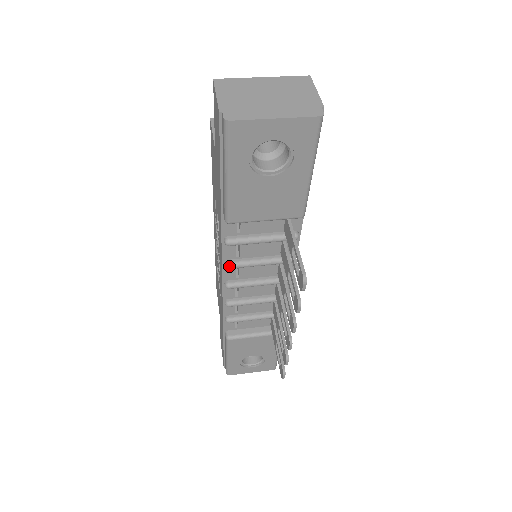
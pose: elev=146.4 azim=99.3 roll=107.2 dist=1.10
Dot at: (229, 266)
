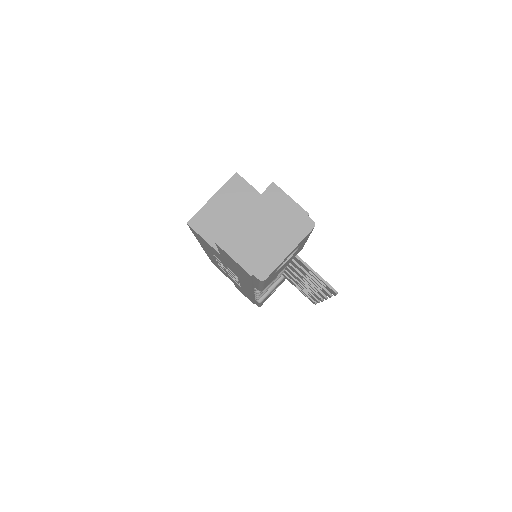
Dot at: (260, 292)
